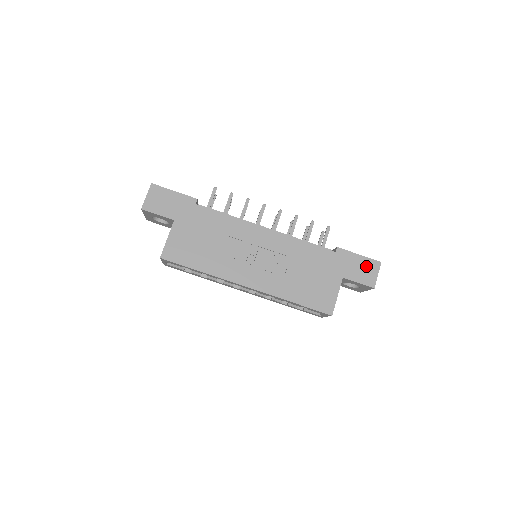
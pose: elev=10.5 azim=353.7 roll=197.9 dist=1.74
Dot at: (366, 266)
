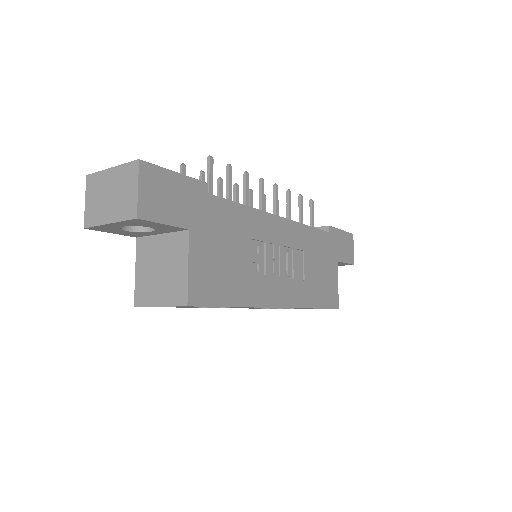
Dot at: (347, 242)
